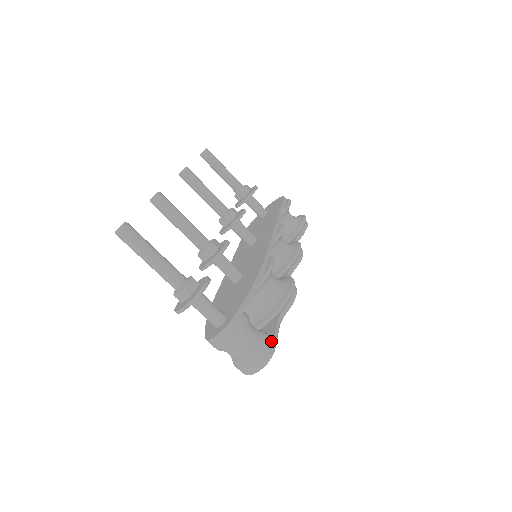
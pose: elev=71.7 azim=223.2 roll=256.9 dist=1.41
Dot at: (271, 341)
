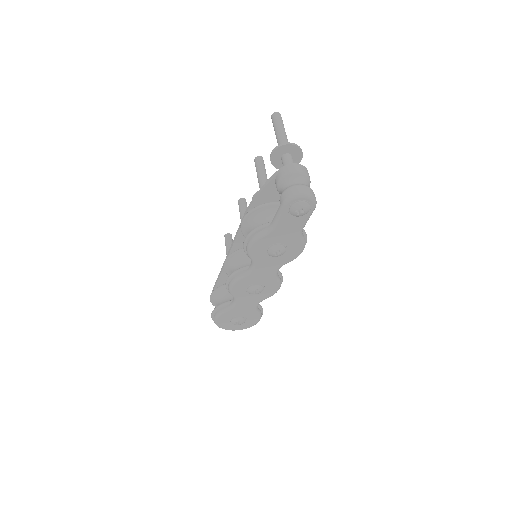
Dot at: occluded
